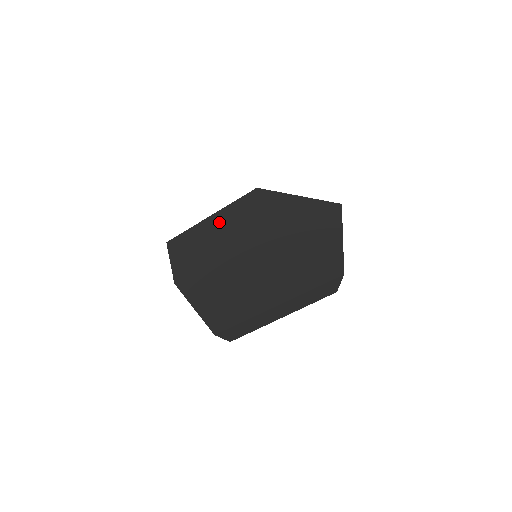
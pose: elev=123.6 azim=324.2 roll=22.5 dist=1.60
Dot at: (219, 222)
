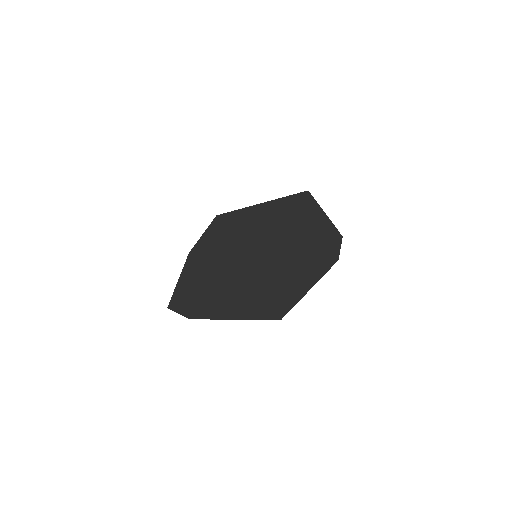
Dot at: (257, 213)
